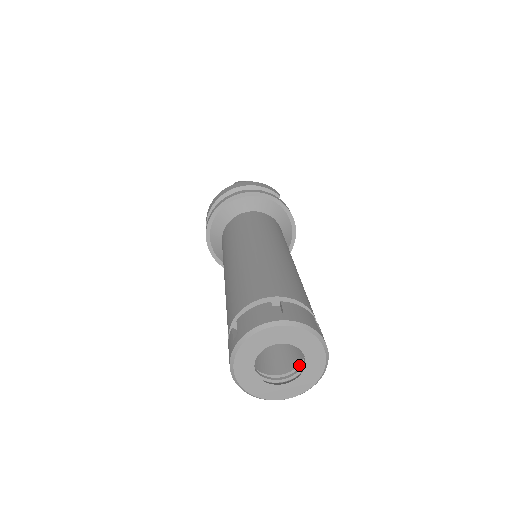
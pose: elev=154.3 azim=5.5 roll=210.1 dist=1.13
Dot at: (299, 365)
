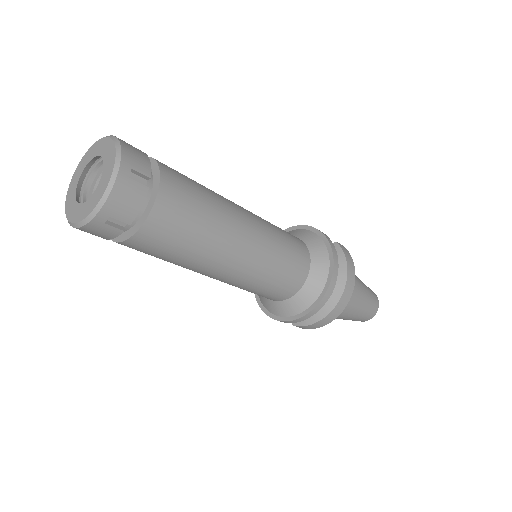
Dot at: occluded
